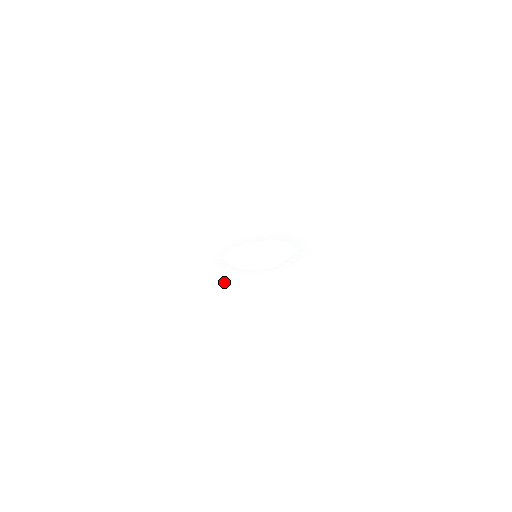
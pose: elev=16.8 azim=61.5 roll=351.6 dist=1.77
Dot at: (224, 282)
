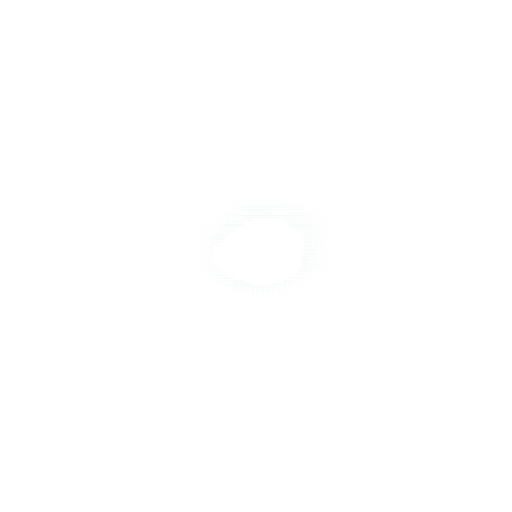
Dot at: (255, 313)
